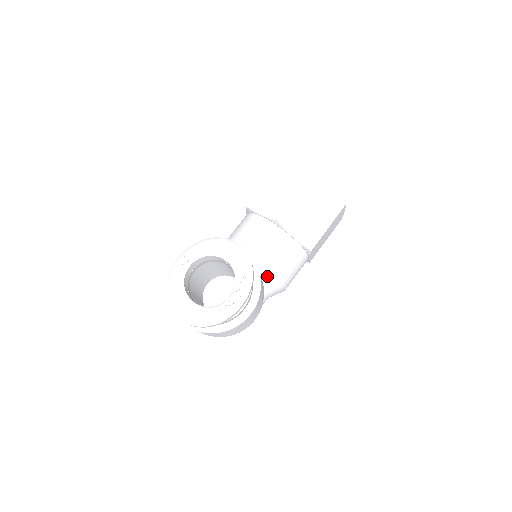
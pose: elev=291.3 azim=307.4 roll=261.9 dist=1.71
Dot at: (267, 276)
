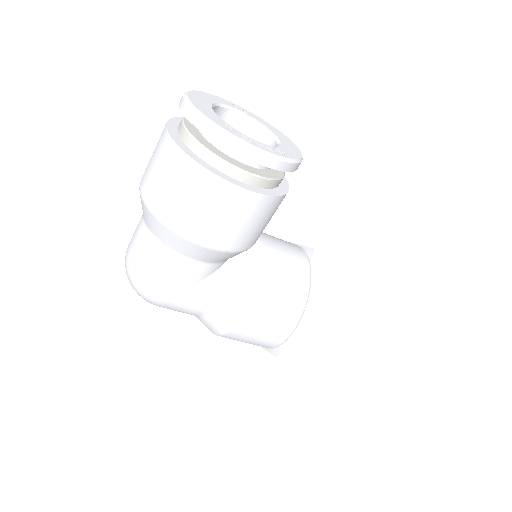
Dot at: (252, 266)
